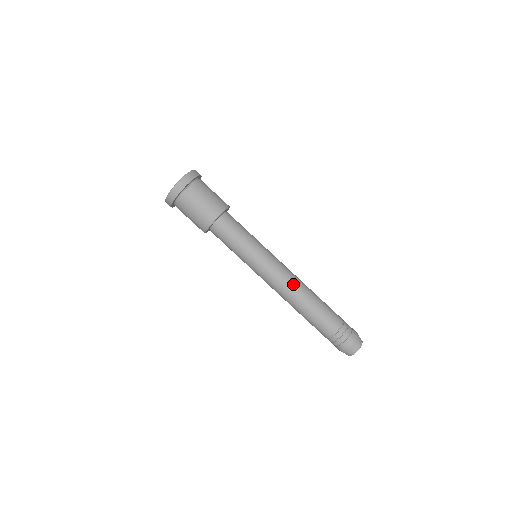
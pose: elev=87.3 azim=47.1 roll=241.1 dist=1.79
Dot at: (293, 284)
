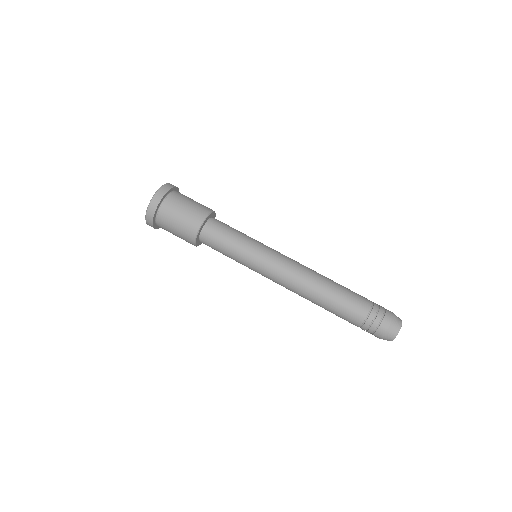
Dot at: (302, 277)
